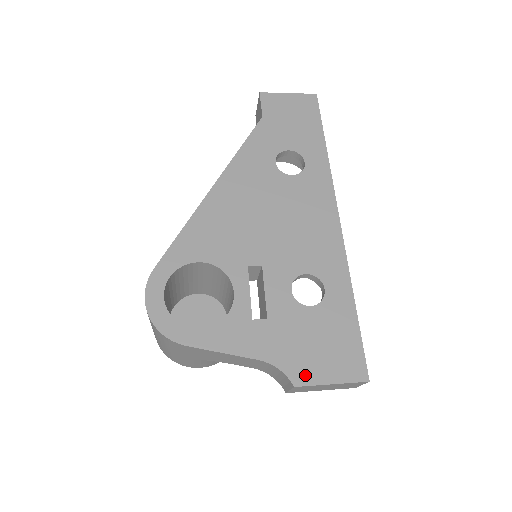
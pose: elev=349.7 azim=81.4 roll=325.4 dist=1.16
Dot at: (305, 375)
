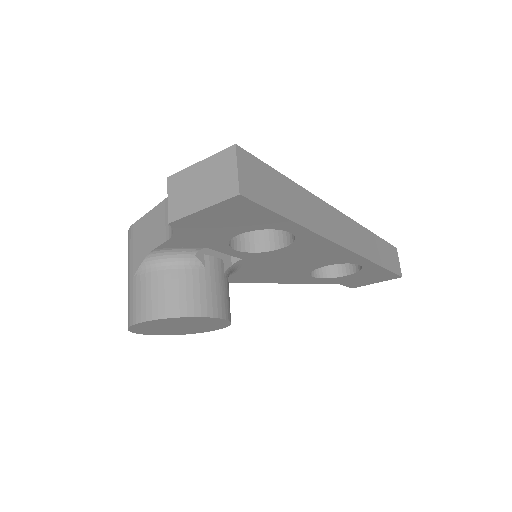
Dot at: occluded
